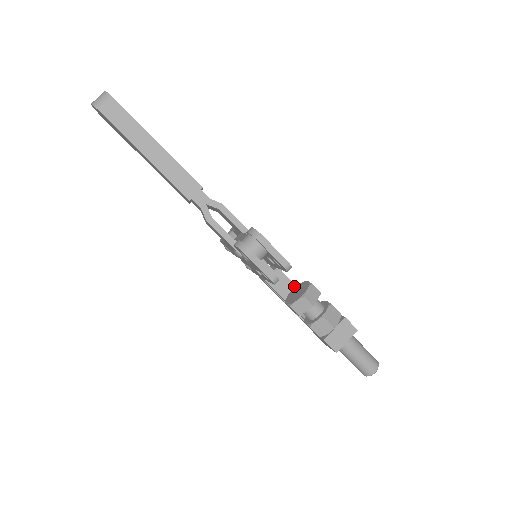
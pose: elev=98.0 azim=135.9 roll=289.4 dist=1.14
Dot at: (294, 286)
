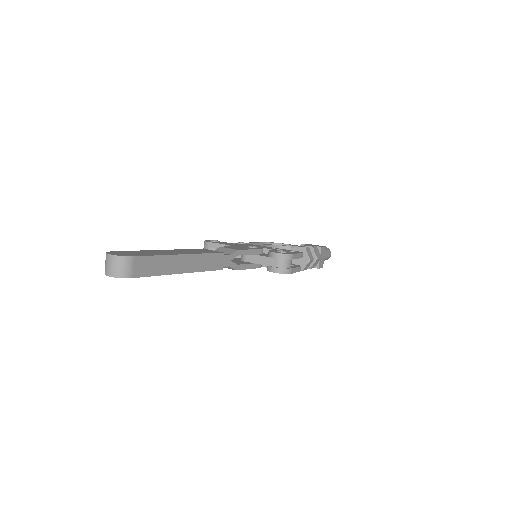
Dot at: (267, 246)
